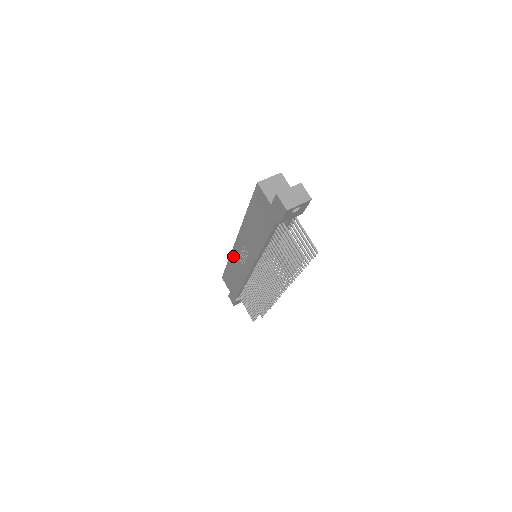
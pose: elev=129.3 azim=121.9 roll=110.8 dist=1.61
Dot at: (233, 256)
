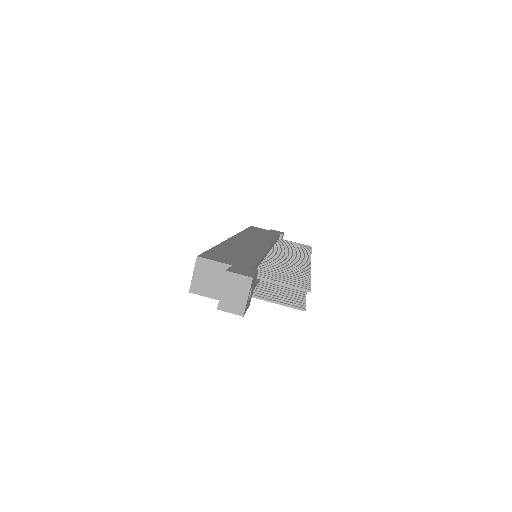
Dot at: occluded
